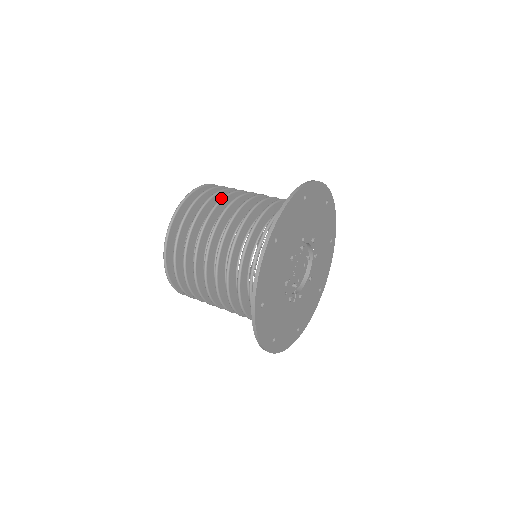
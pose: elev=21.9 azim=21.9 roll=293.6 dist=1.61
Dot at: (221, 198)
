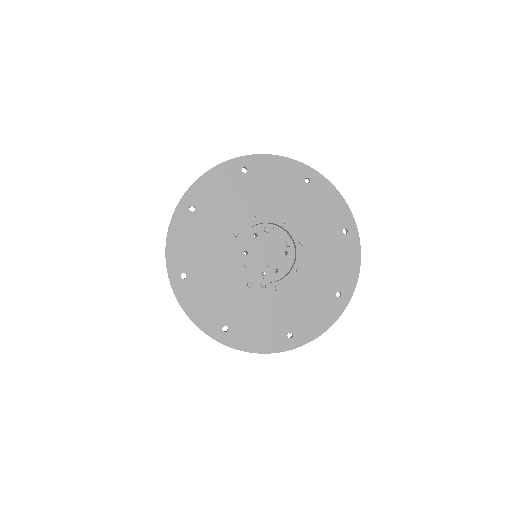
Dot at: occluded
